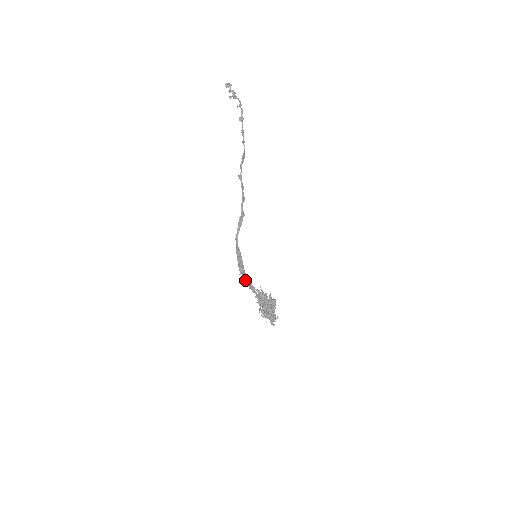
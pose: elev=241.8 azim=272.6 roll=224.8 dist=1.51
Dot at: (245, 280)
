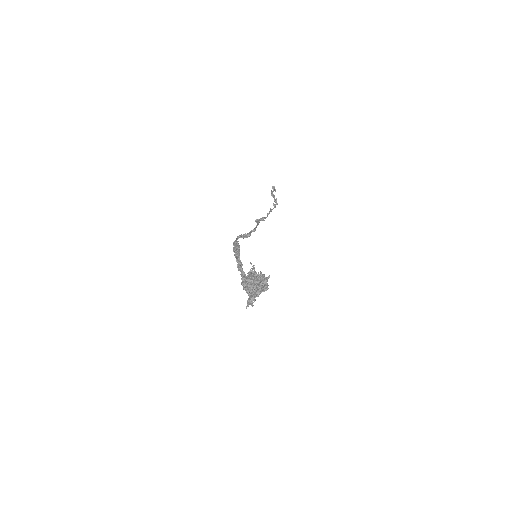
Dot at: (237, 257)
